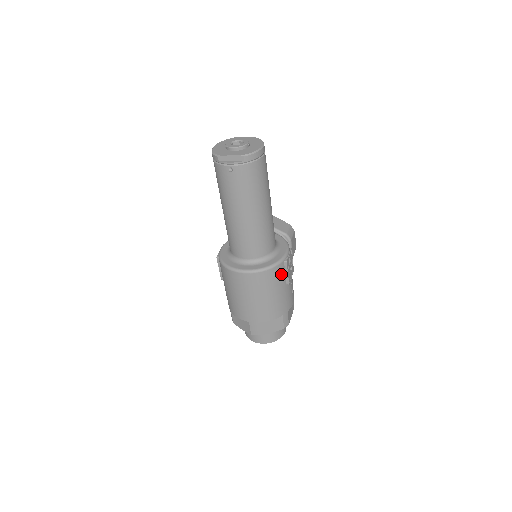
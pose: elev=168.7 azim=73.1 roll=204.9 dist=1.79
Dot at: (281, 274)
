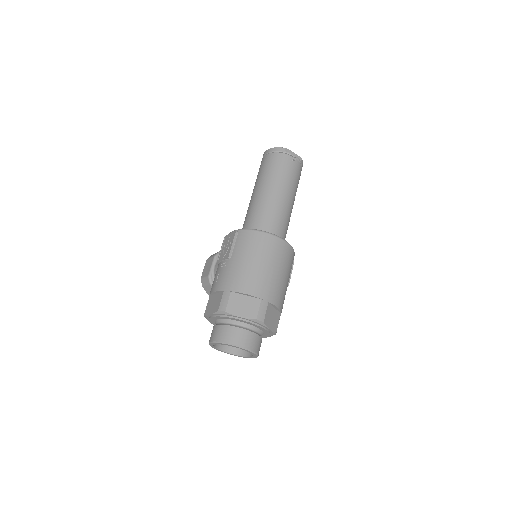
Dot at: occluded
